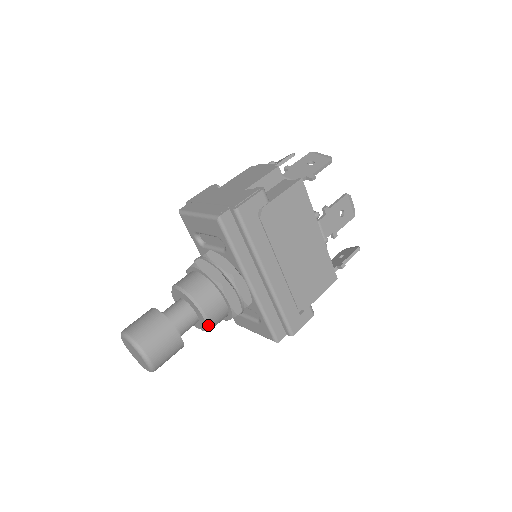
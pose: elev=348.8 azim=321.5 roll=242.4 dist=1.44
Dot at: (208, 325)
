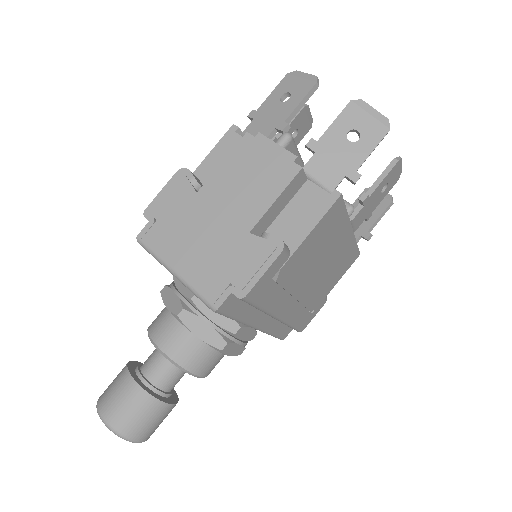
Dot at: occluded
